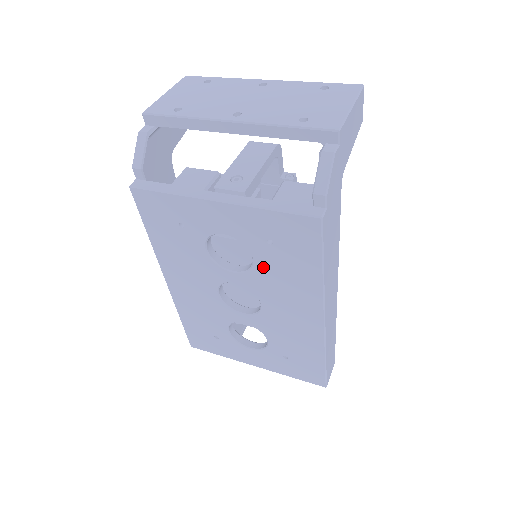
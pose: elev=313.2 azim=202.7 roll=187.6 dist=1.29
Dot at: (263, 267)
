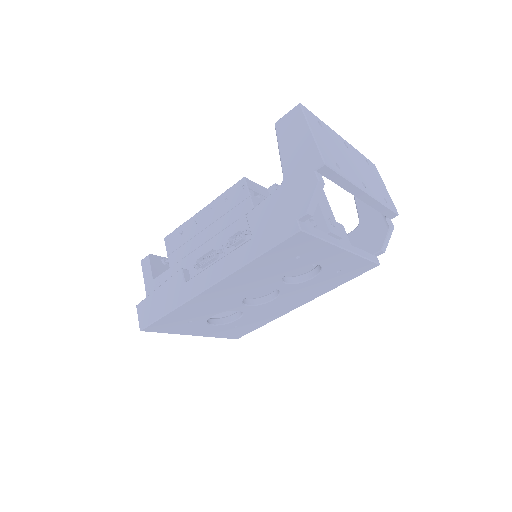
Dot at: (312, 282)
